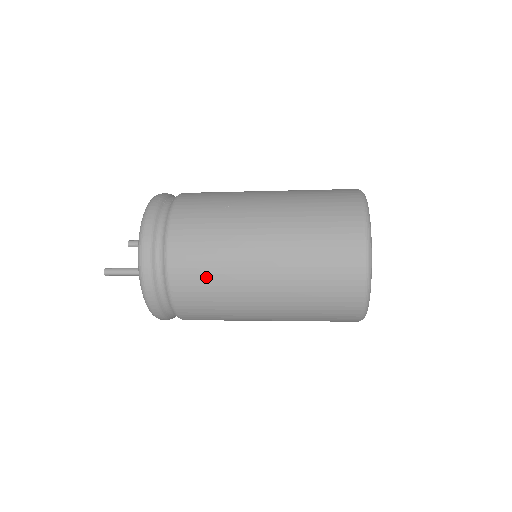
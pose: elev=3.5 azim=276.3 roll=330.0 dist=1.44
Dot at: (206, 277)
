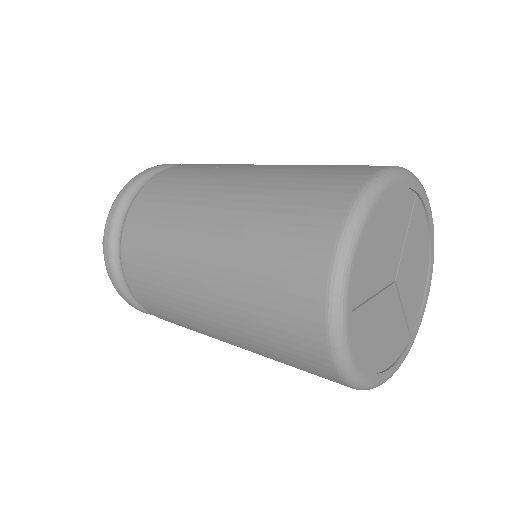
Dot at: (150, 256)
